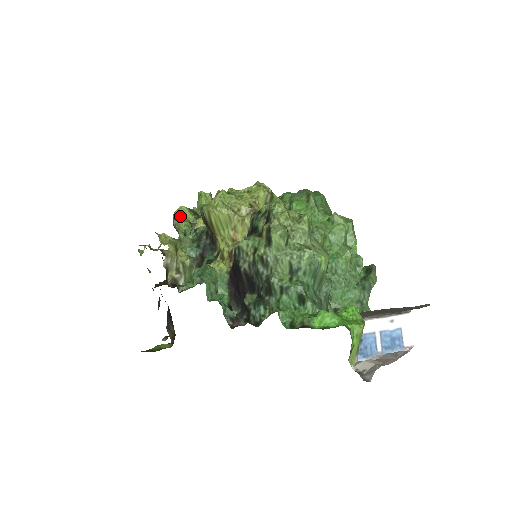
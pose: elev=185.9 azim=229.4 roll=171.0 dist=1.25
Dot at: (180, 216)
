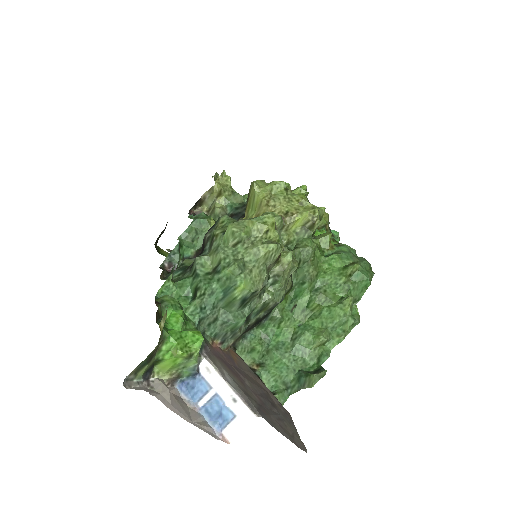
Dot at: occluded
